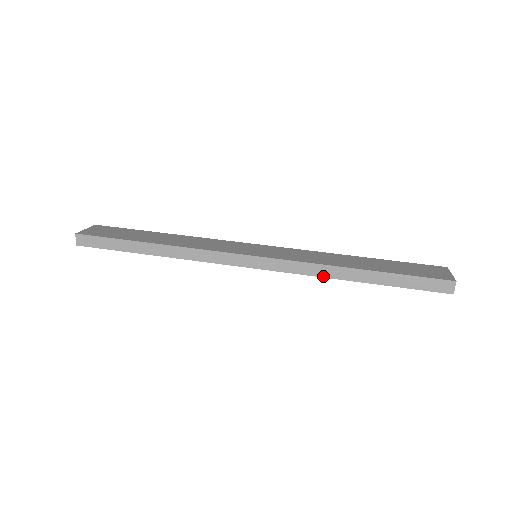
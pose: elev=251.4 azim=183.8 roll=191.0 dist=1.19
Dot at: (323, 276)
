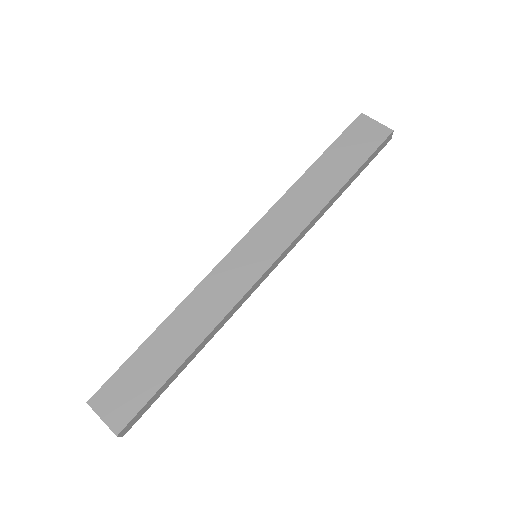
Dot at: (319, 218)
